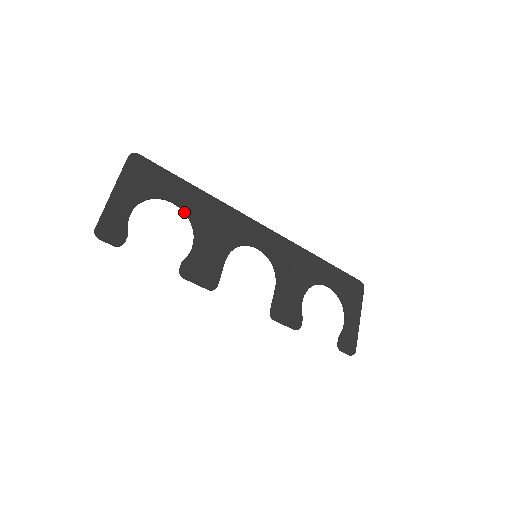
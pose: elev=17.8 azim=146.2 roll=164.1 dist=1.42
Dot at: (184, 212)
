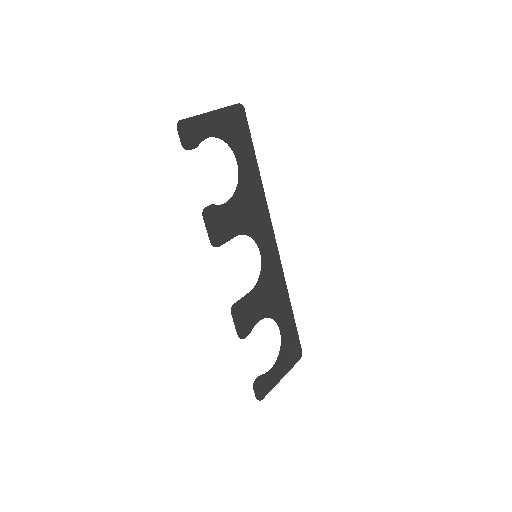
Dot at: (239, 176)
